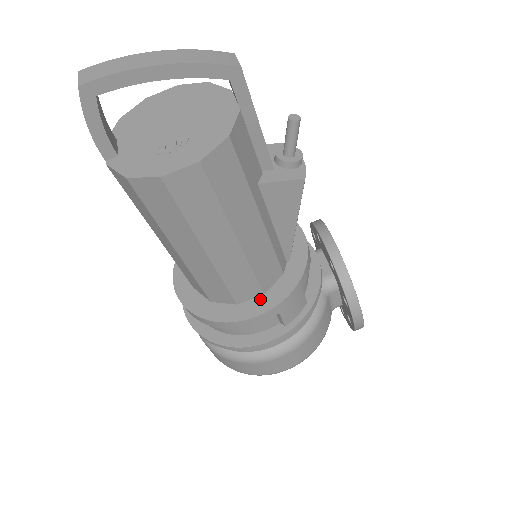
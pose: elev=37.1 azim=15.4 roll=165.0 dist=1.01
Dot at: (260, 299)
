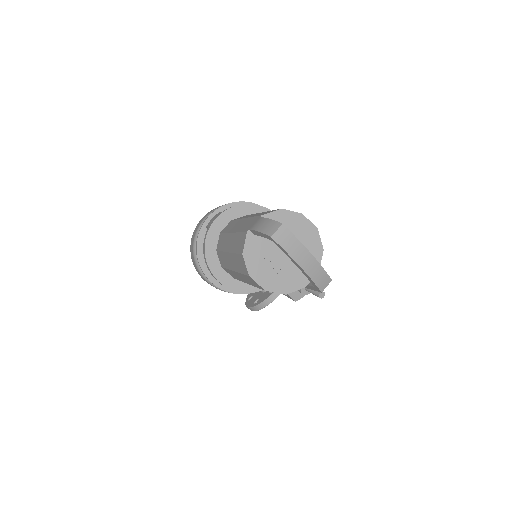
Dot at: (230, 278)
